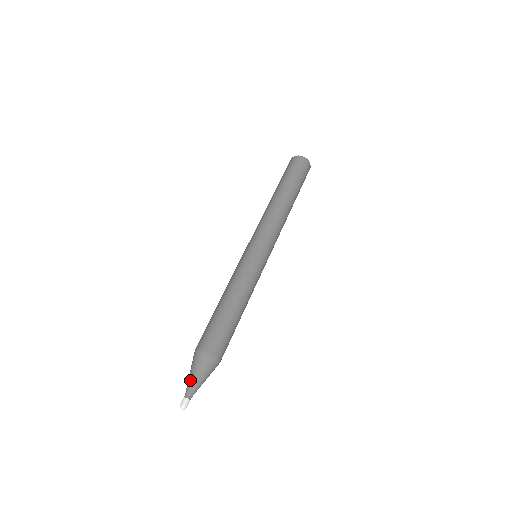
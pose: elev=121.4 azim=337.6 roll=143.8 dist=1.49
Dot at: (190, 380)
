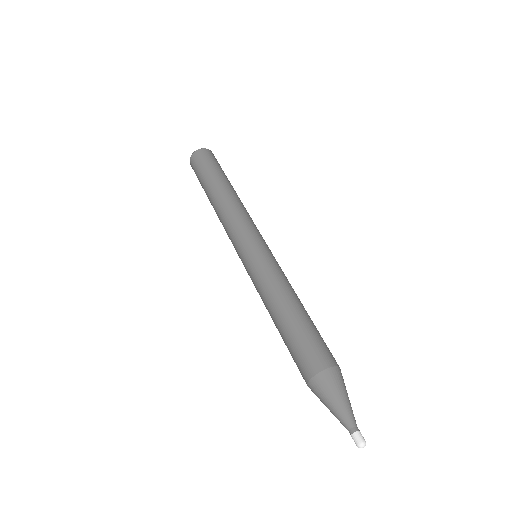
Dot at: (340, 411)
